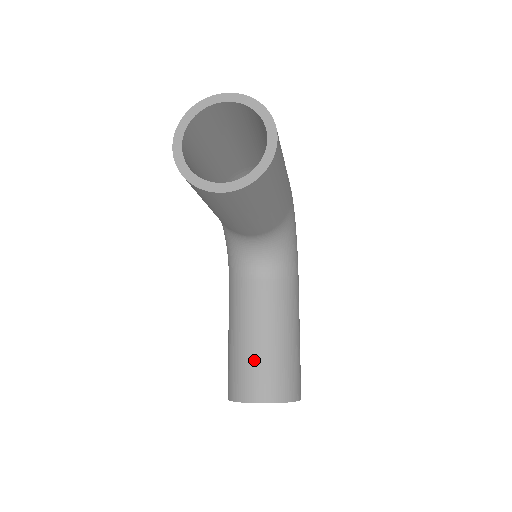
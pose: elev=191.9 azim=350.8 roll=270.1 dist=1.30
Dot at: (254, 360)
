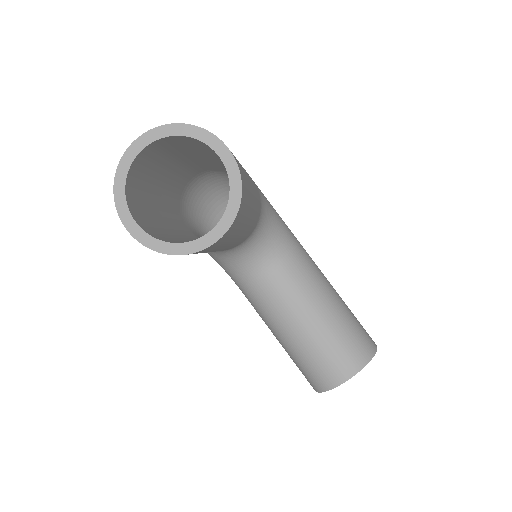
Dot at: (319, 346)
